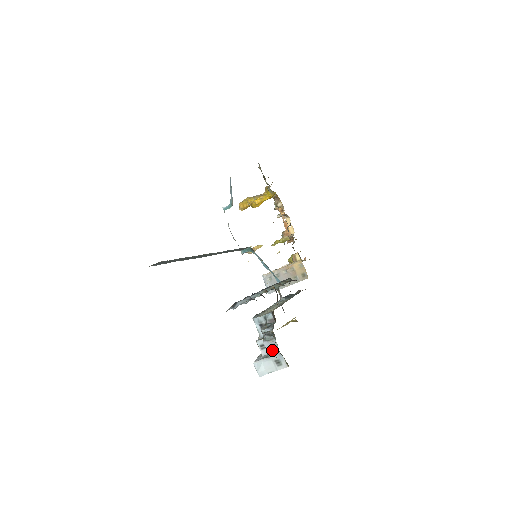
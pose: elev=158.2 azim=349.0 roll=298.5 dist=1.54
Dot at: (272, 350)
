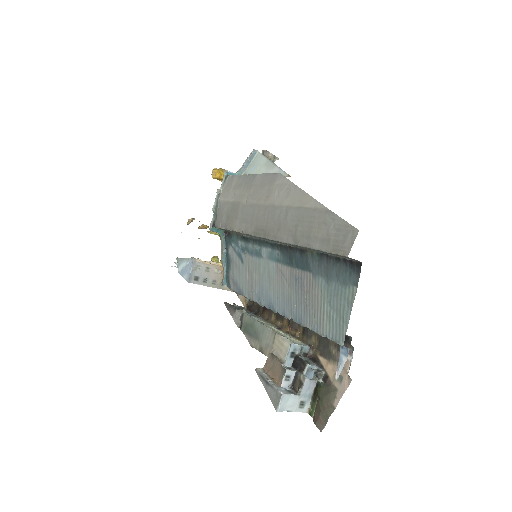
Dot at: (307, 390)
